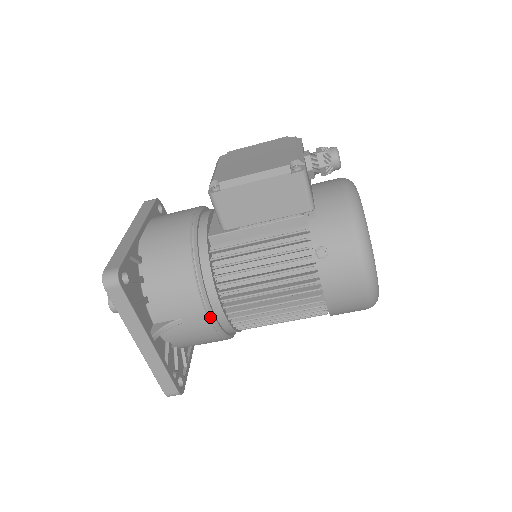
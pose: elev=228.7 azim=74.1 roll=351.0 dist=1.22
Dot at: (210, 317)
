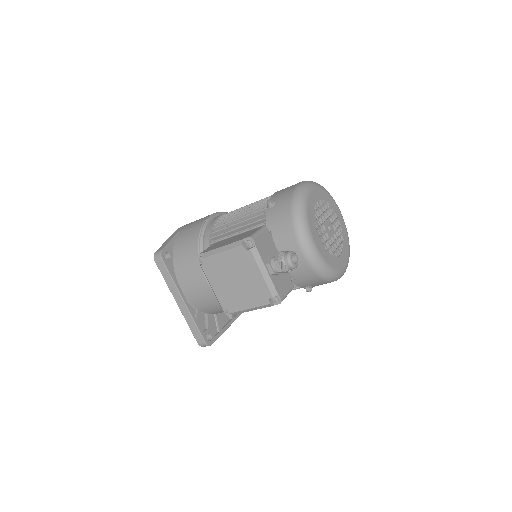
Dot at: occluded
